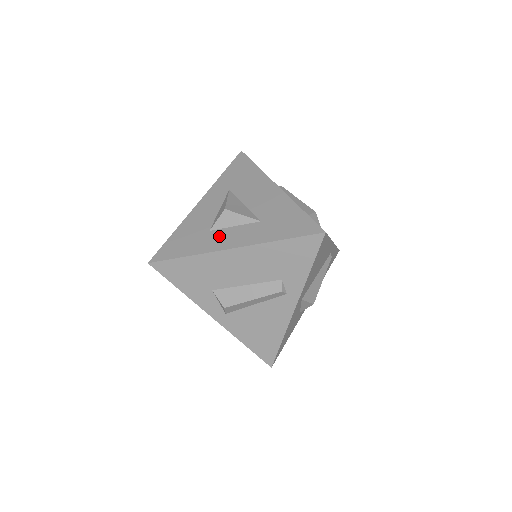
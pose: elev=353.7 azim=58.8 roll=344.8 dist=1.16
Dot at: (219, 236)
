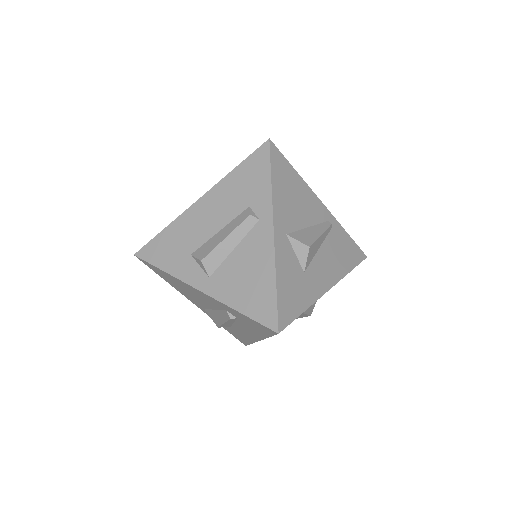
Dot at: occluded
